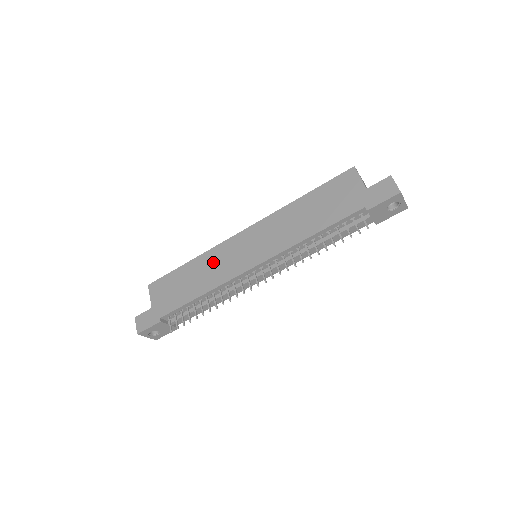
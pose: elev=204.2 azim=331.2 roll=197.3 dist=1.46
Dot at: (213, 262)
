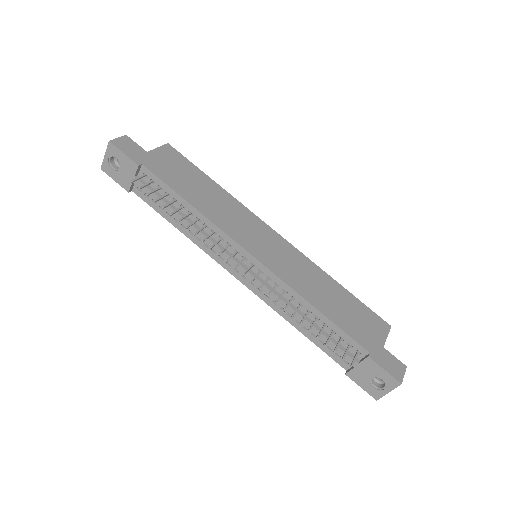
Dot at: (231, 209)
